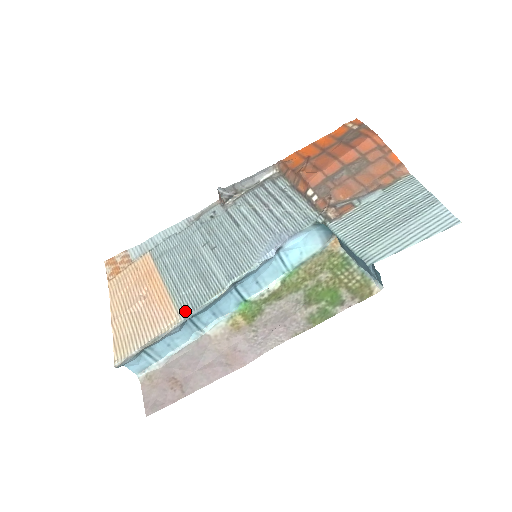
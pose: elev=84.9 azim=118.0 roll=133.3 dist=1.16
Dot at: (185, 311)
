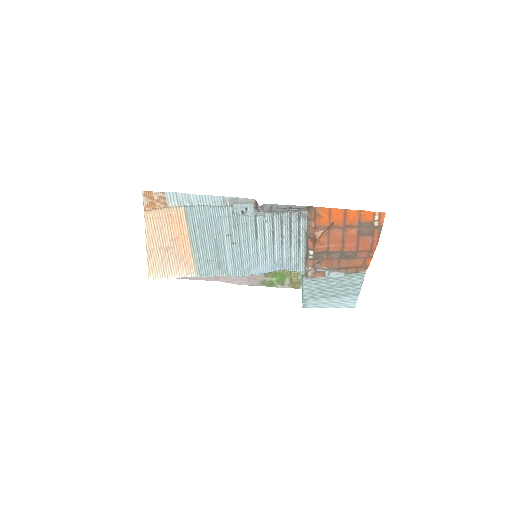
Dot at: (200, 273)
